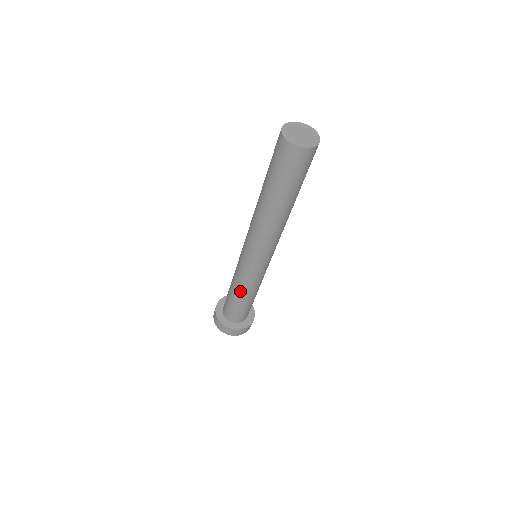
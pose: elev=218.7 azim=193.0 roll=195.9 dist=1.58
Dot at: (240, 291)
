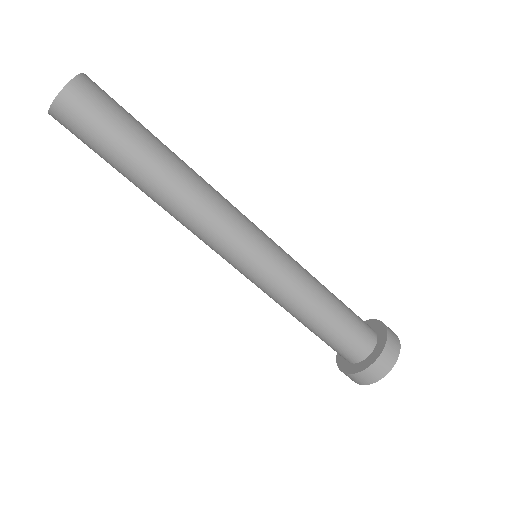
Dot at: (297, 312)
